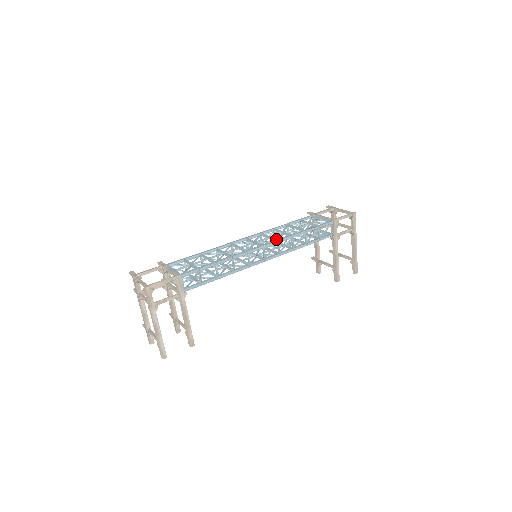
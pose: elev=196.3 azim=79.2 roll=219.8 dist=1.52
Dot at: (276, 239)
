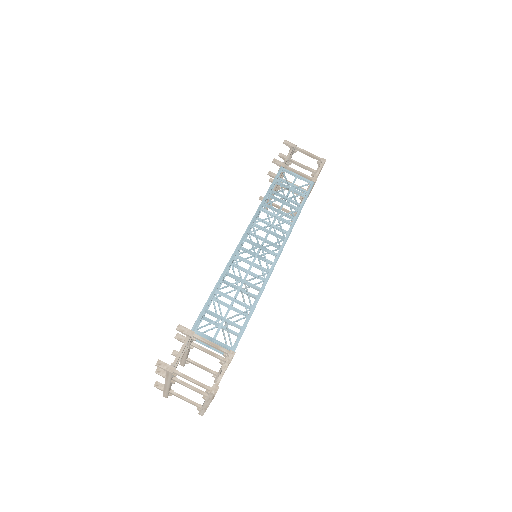
Dot at: (283, 237)
